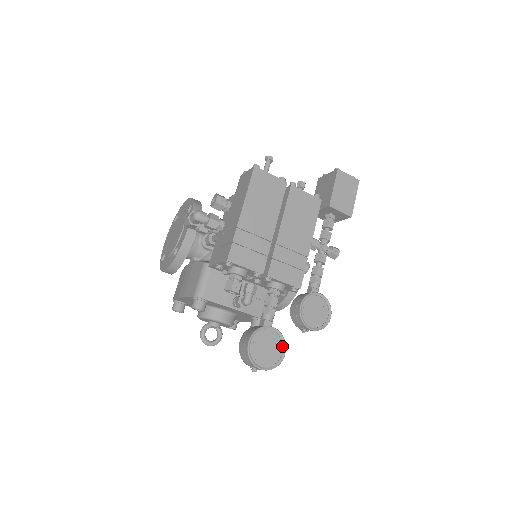
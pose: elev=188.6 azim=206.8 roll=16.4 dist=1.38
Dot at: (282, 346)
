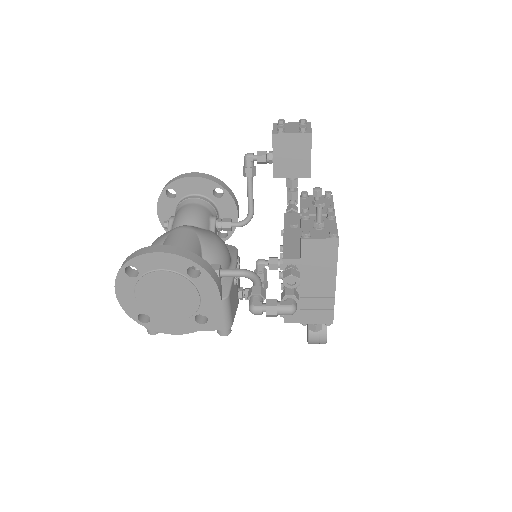
Dot at: occluded
